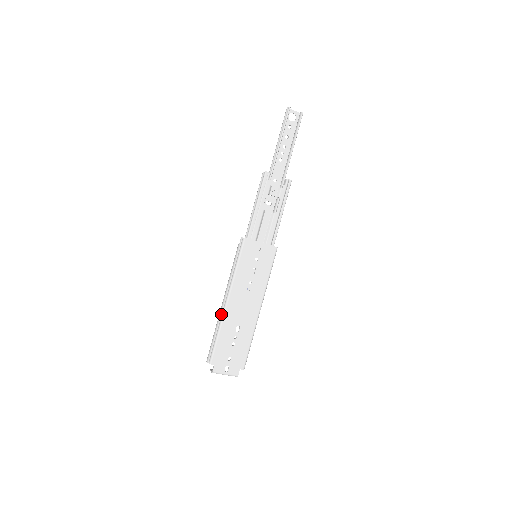
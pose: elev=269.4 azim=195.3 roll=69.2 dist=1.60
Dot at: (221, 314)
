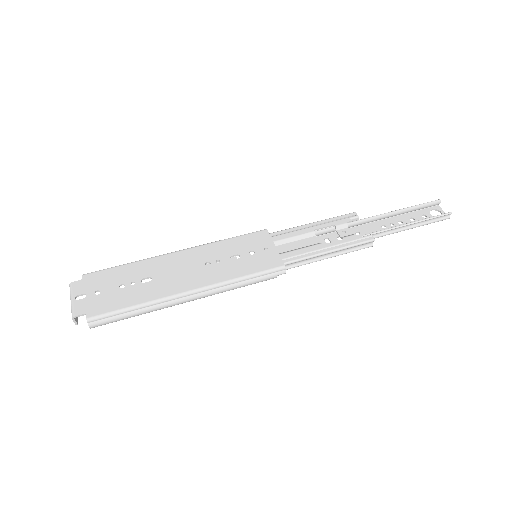
Dot at: (158, 257)
